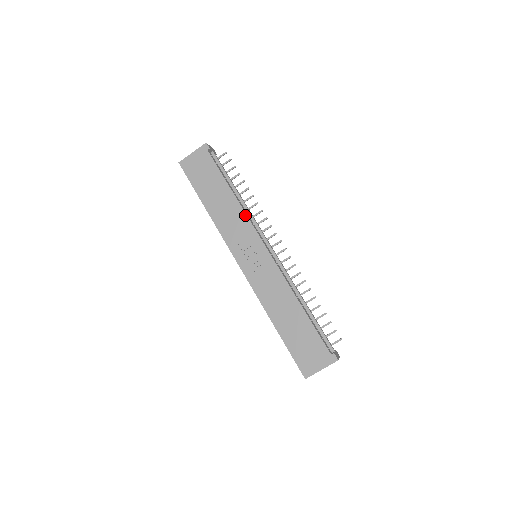
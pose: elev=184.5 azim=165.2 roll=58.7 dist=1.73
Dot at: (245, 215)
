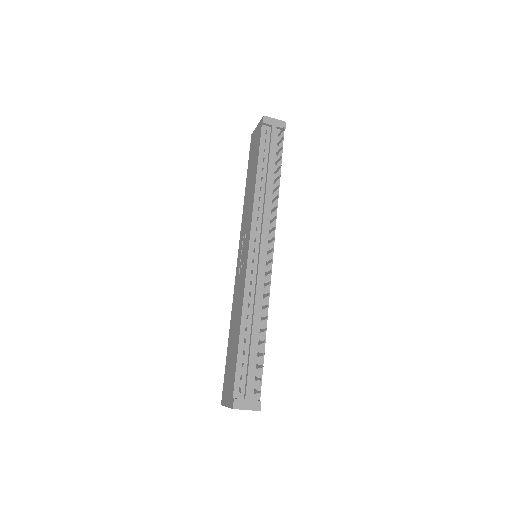
Dot at: (252, 207)
